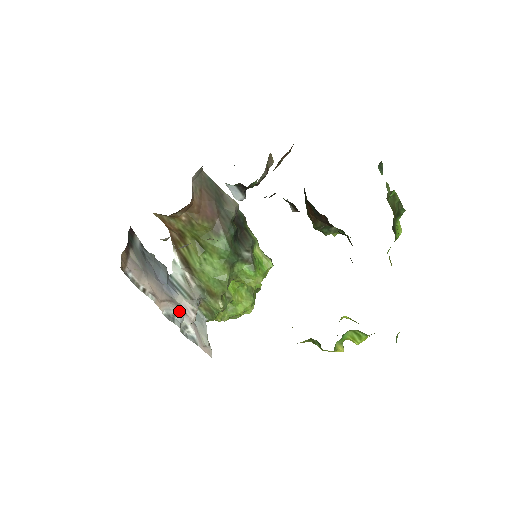
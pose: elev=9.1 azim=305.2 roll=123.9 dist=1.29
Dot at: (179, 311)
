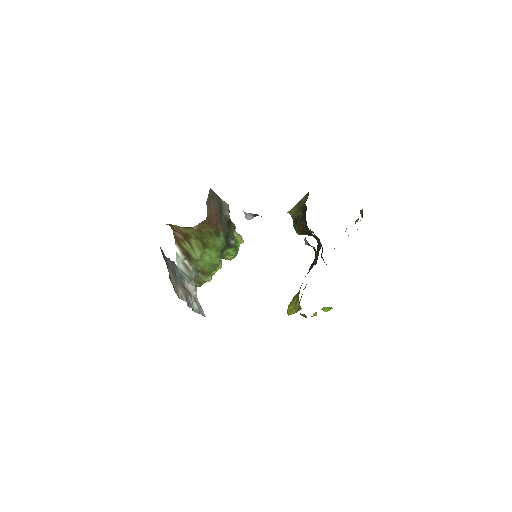
Dot at: (190, 295)
